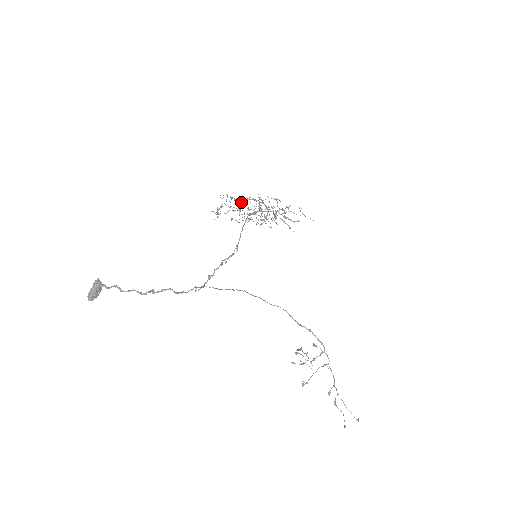
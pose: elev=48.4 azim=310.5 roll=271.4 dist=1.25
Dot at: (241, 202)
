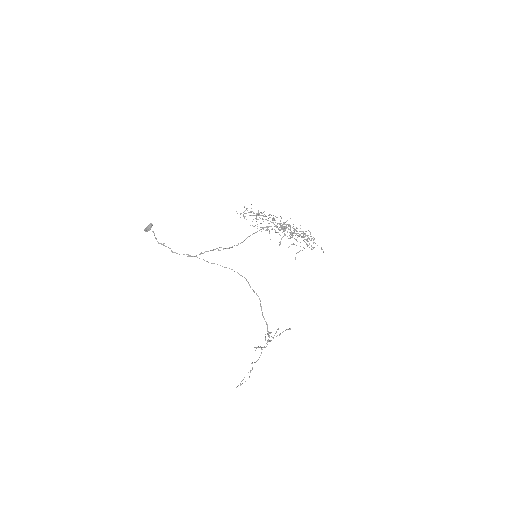
Dot at: occluded
